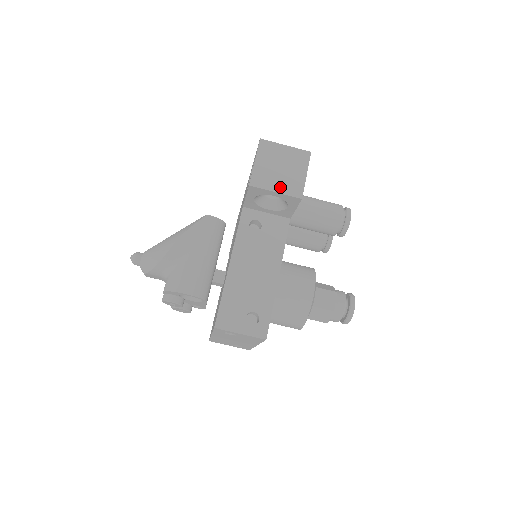
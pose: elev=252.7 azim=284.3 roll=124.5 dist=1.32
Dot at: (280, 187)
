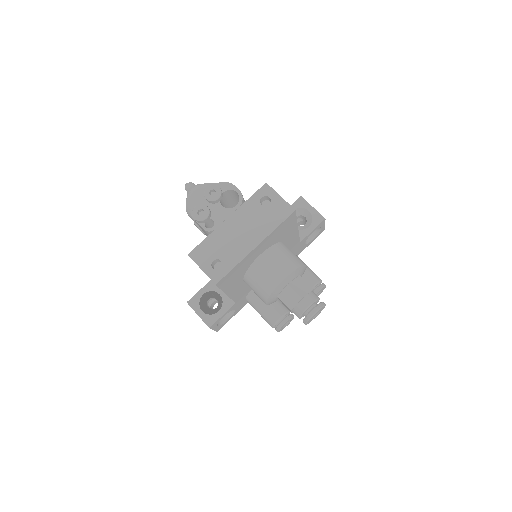
Dot at: (315, 210)
